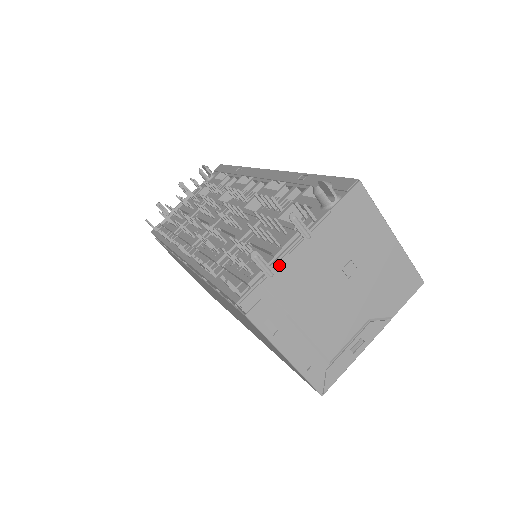
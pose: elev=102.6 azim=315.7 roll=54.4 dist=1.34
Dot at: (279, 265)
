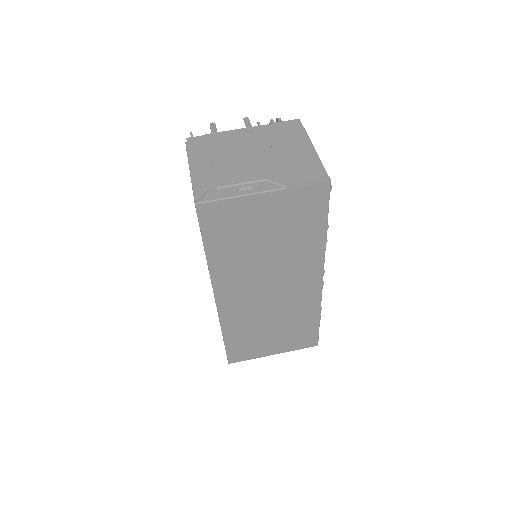
Dot at: (222, 132)
